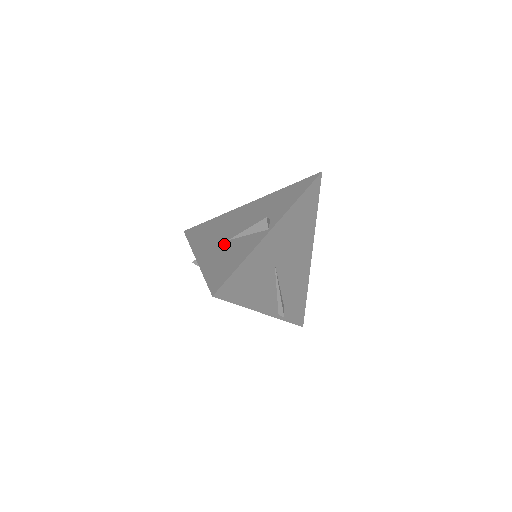
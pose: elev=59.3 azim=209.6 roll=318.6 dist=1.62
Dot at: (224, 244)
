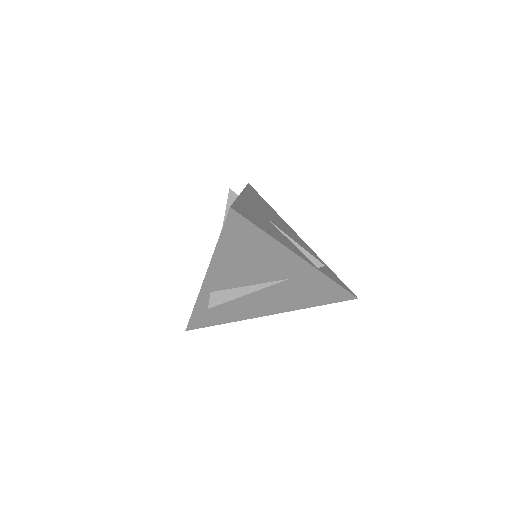
Dot at: occluded
